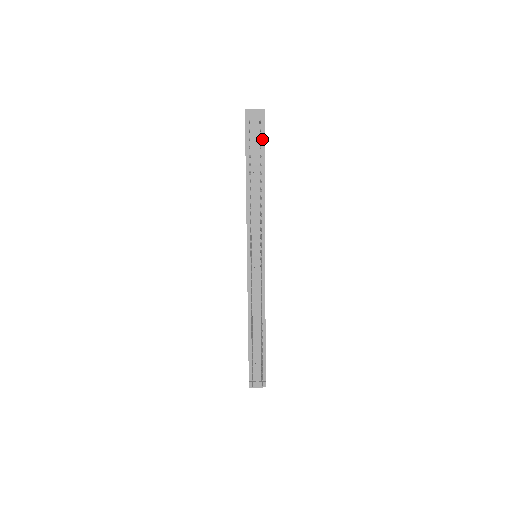
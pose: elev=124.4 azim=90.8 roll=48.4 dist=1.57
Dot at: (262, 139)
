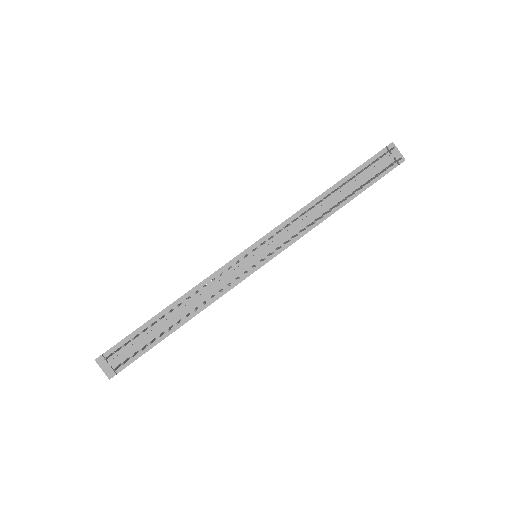
Dot at: (377, 177)
